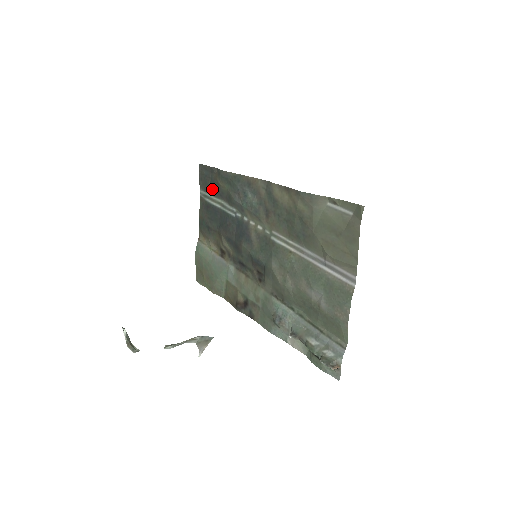
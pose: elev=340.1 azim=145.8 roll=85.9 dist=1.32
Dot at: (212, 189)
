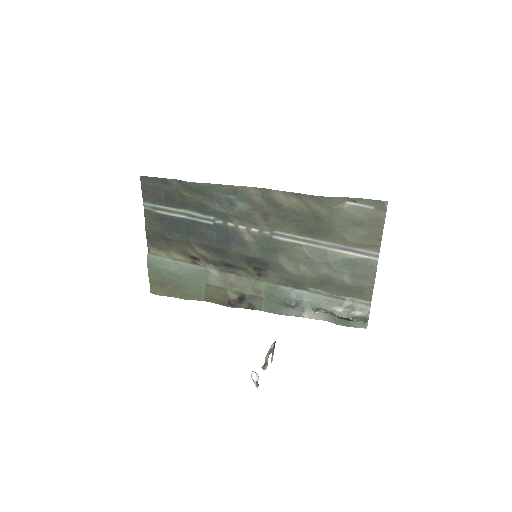
Dot at: (169, 201)
